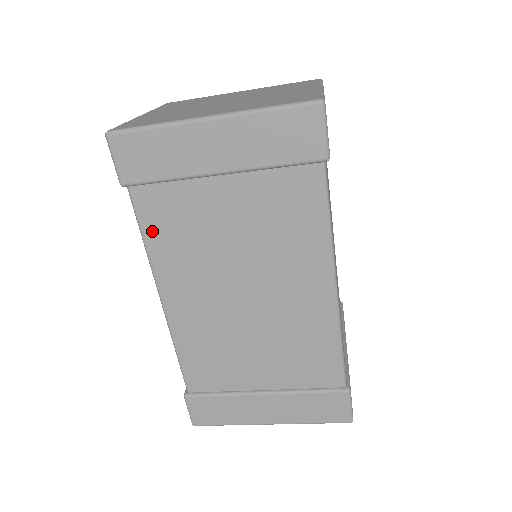
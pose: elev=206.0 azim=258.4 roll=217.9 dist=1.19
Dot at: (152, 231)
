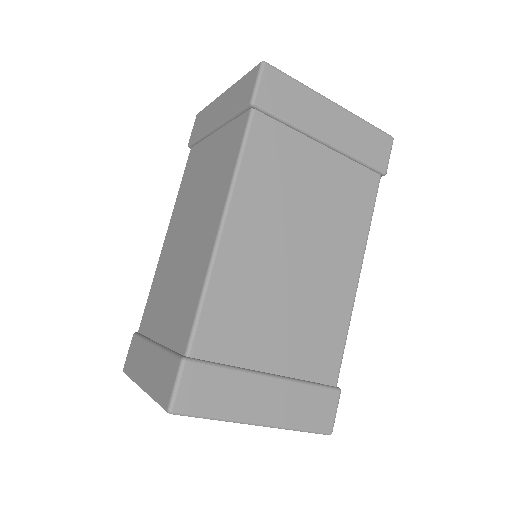
Dot at: (252, 155)
